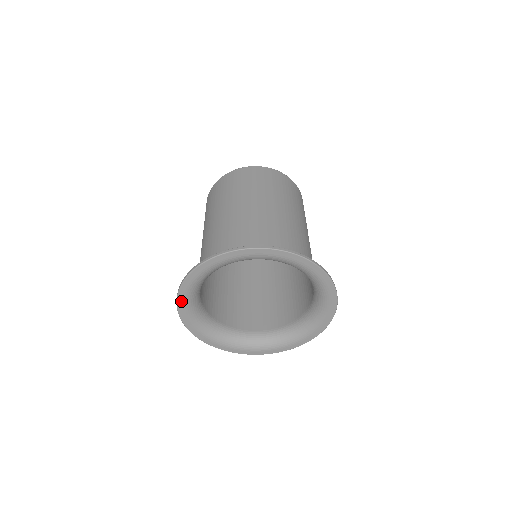
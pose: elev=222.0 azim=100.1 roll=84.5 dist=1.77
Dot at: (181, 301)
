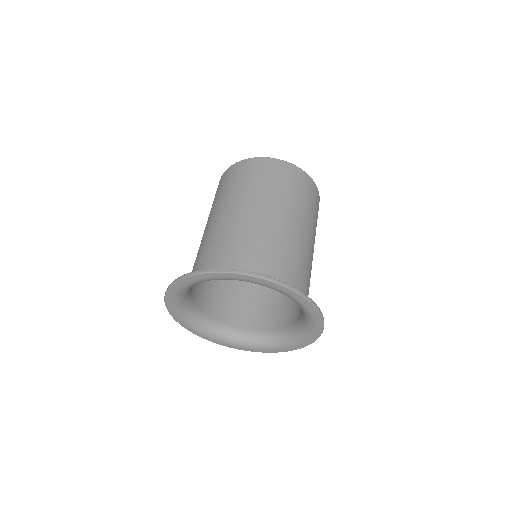
Dot at: (169, 296)
